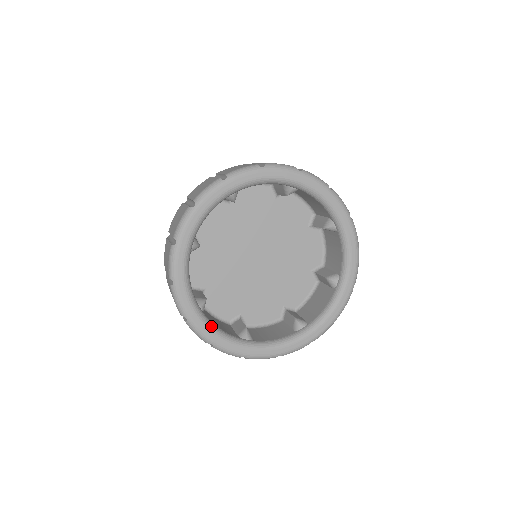
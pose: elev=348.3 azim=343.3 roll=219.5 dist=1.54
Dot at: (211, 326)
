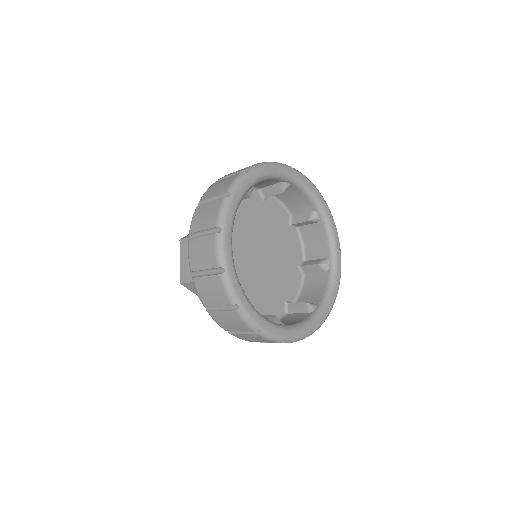
Dot at: (258, 312)
